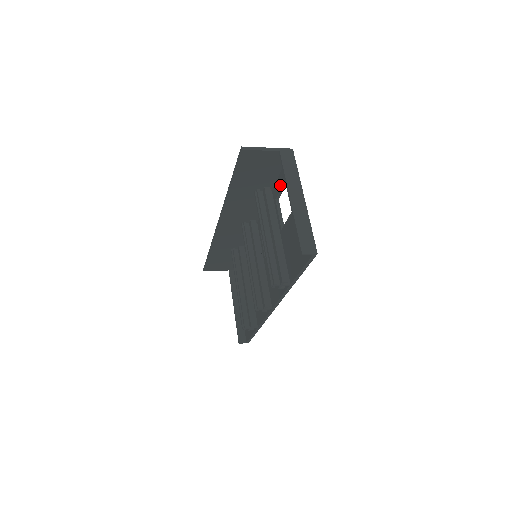
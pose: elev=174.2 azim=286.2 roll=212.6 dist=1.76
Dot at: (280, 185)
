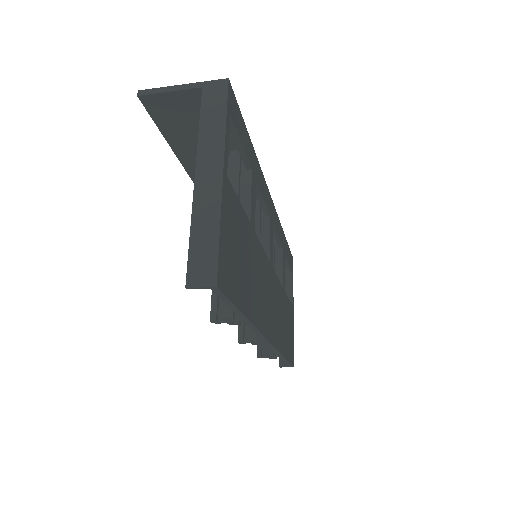
Dot at: (238, 146)
